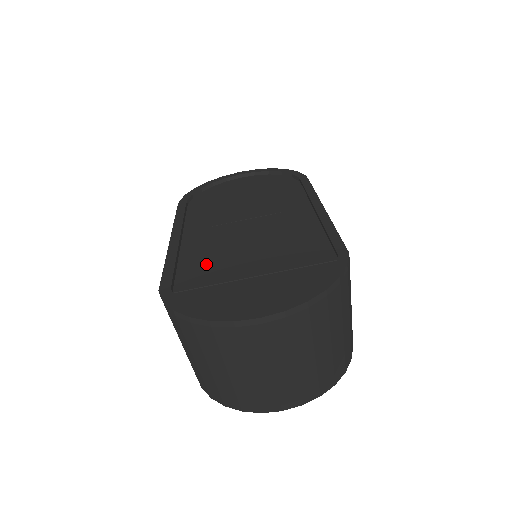
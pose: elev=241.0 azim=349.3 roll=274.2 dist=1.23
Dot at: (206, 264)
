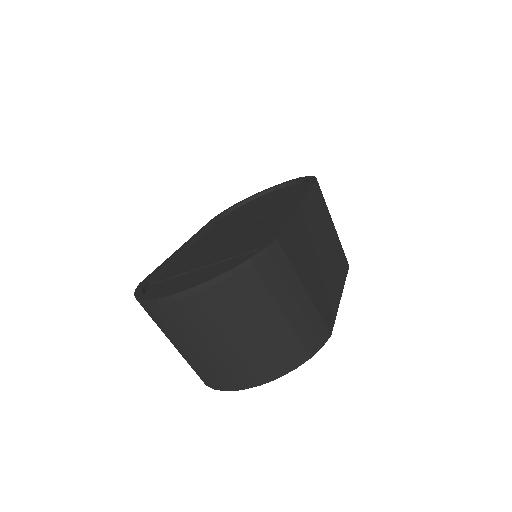
Dot at: (186, 262)
